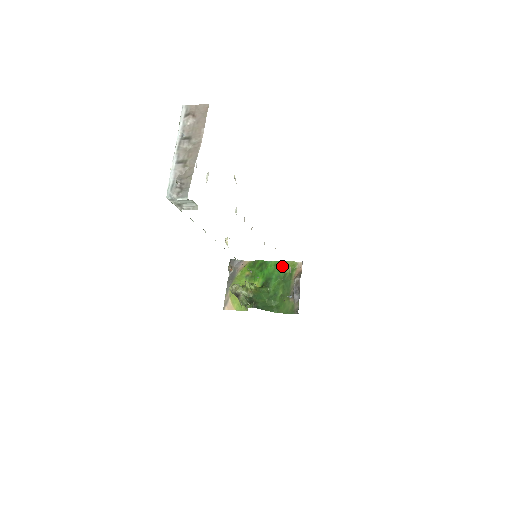
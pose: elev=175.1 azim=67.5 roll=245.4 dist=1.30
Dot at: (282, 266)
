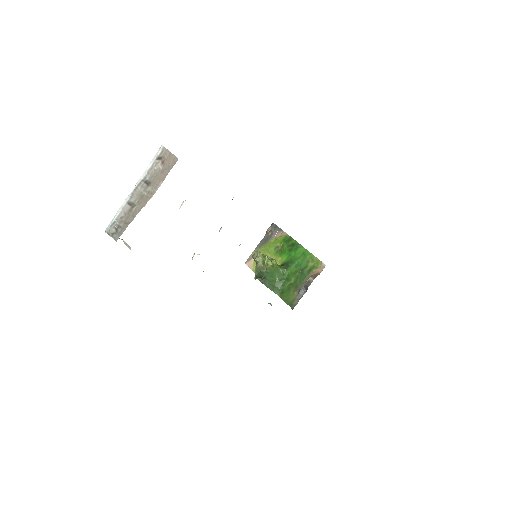
Dot at: (308, 258)
